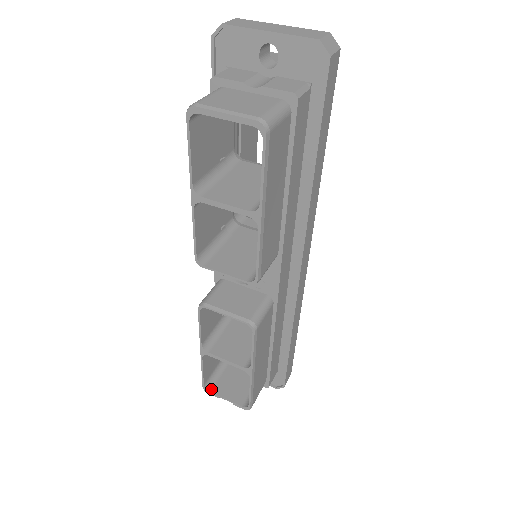
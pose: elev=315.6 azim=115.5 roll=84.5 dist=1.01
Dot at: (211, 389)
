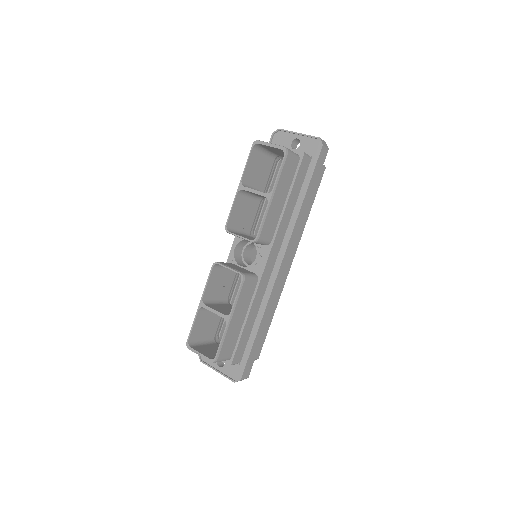
Dot at: (192, 346)
